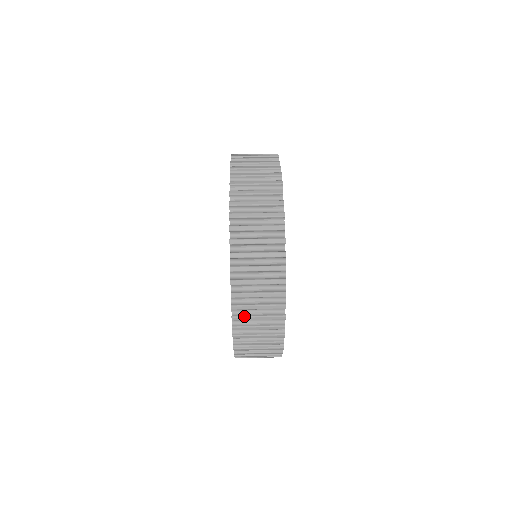
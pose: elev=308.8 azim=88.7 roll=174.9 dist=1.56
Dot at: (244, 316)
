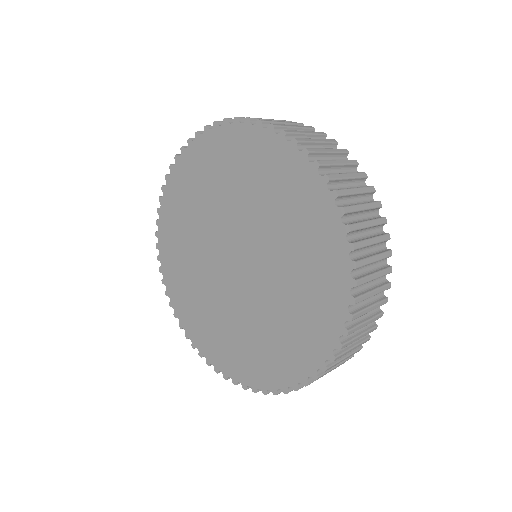
Dot at: (314, 148)
